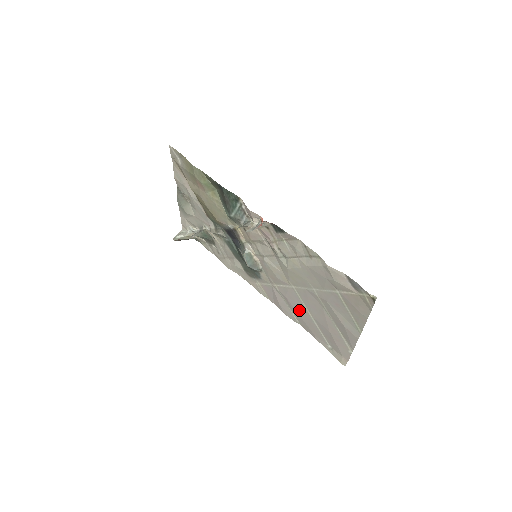
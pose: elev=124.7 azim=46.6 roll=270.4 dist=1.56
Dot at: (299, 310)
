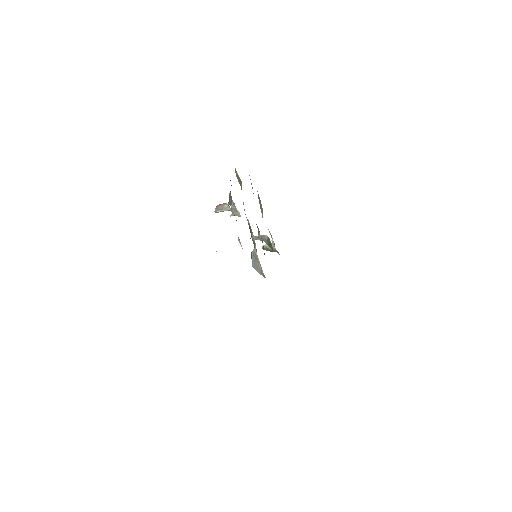
Dot at: occluded
